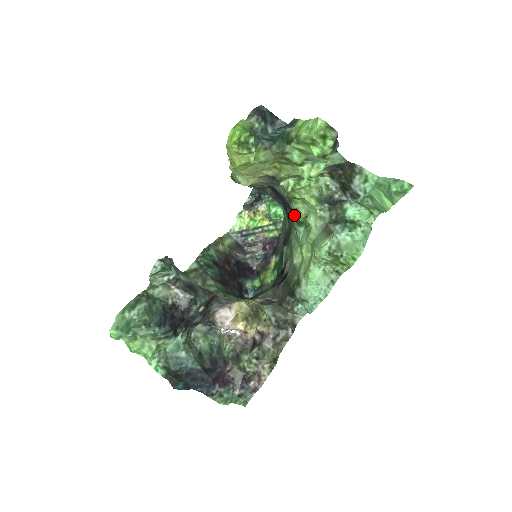
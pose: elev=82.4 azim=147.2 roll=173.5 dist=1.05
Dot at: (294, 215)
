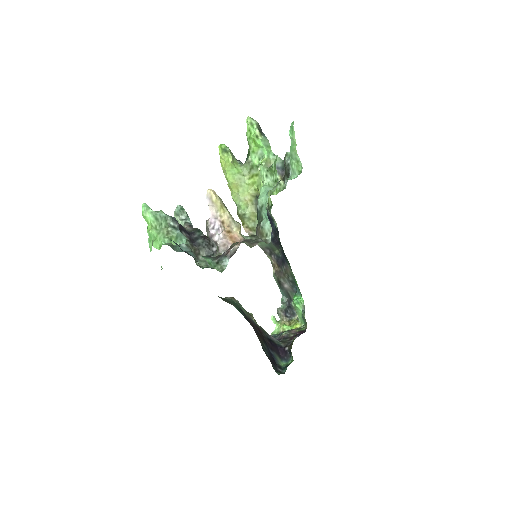
Dot at: (269, 208)
